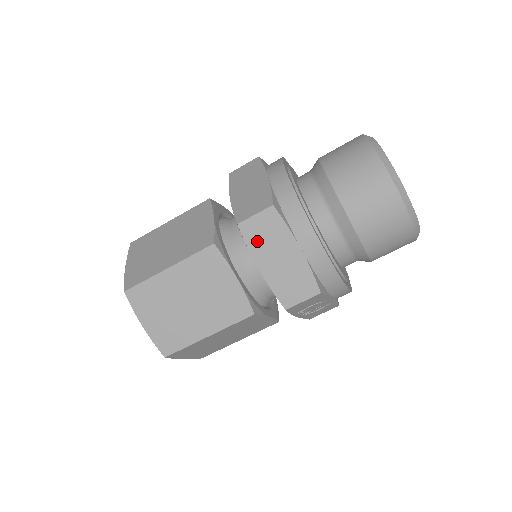
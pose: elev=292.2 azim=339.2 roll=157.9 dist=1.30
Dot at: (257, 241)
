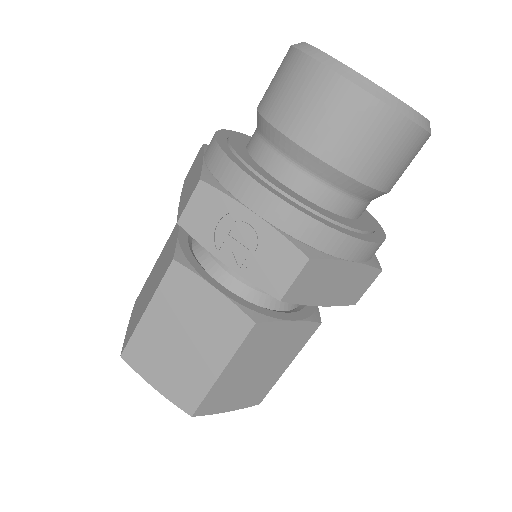
Dot at: (187, 180)
